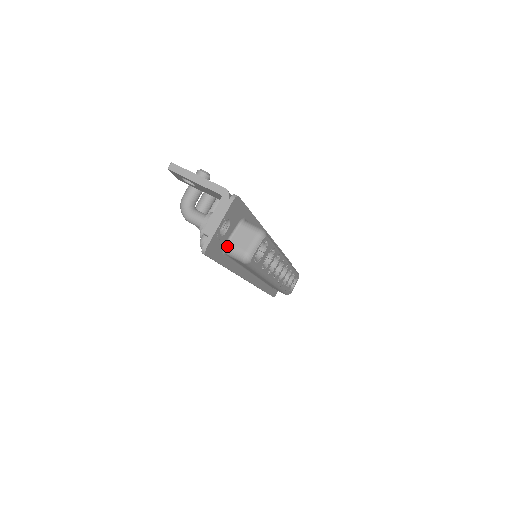
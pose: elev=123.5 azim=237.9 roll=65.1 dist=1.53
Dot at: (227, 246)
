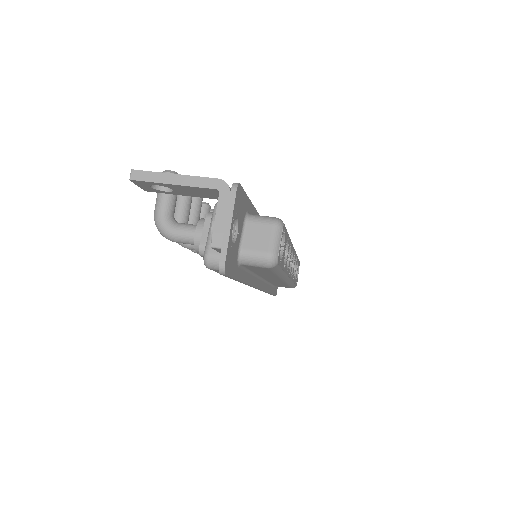
Dot at: (241, 254)
